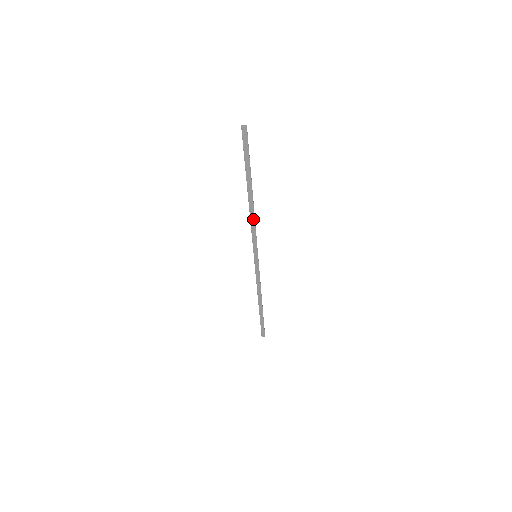
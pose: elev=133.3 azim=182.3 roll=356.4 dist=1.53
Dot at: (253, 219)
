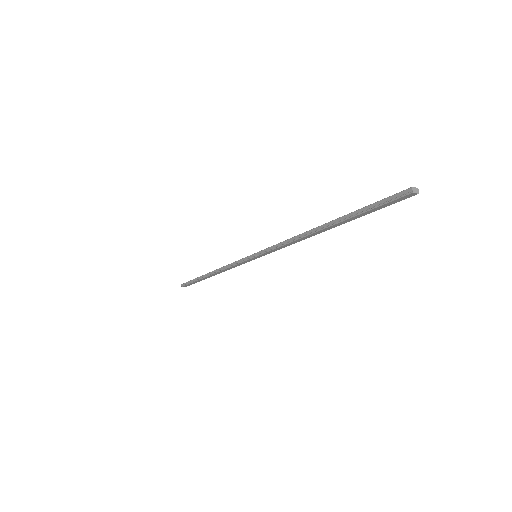
Dot at: (297, 241)
